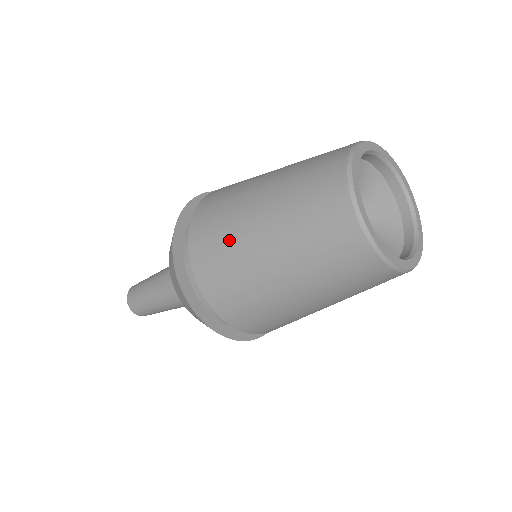
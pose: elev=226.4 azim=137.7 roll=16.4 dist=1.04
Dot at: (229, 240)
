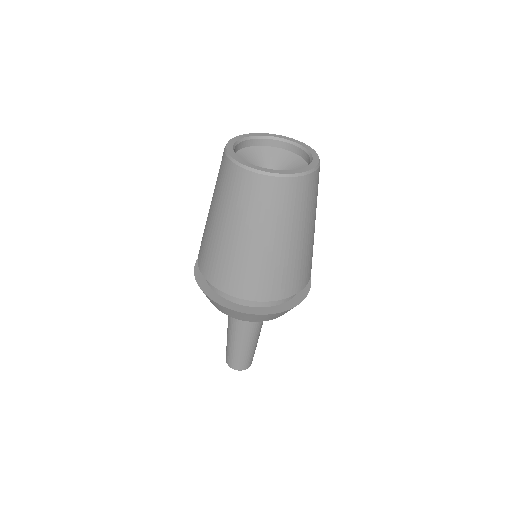
Dot at: (213, 248)
